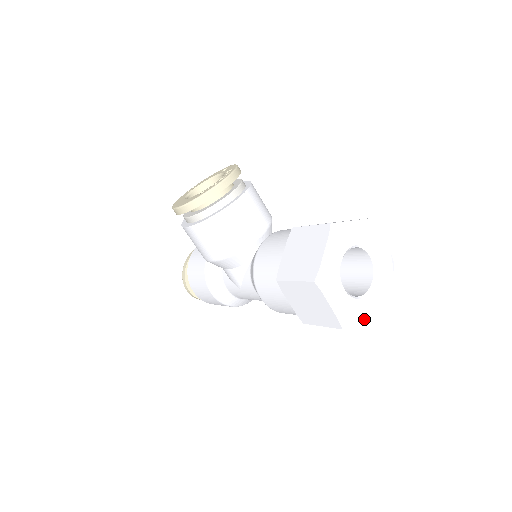
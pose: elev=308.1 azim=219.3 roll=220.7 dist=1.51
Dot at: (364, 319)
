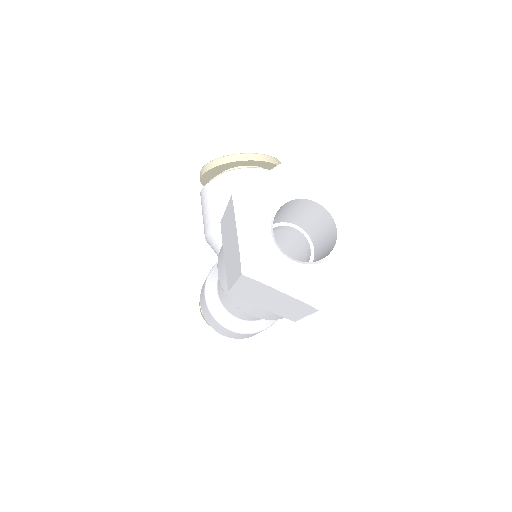
Dot at: (284, 287)
